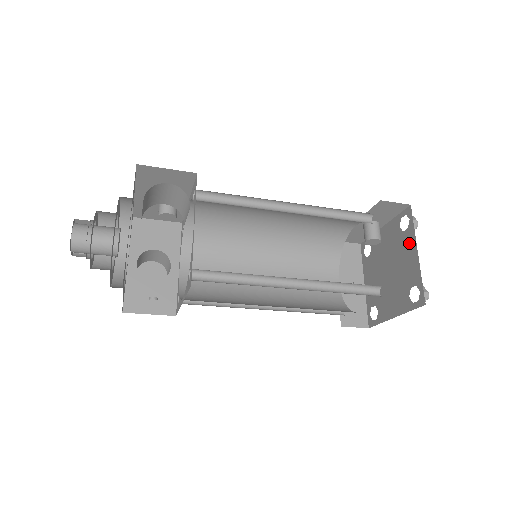
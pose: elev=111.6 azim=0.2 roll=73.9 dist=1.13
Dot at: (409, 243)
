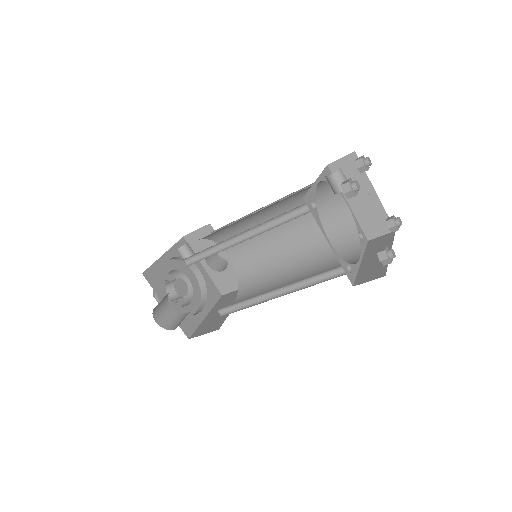
Dot at: occluded
